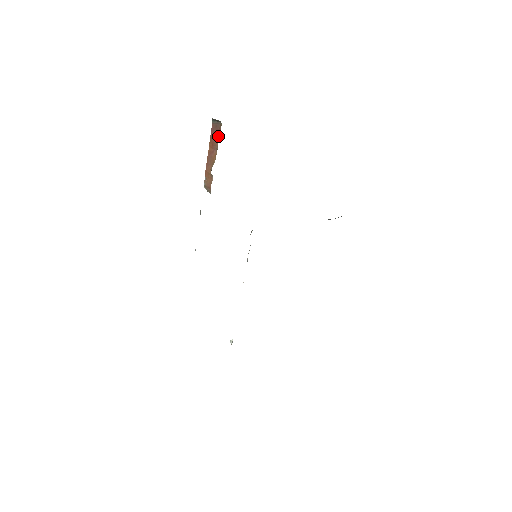
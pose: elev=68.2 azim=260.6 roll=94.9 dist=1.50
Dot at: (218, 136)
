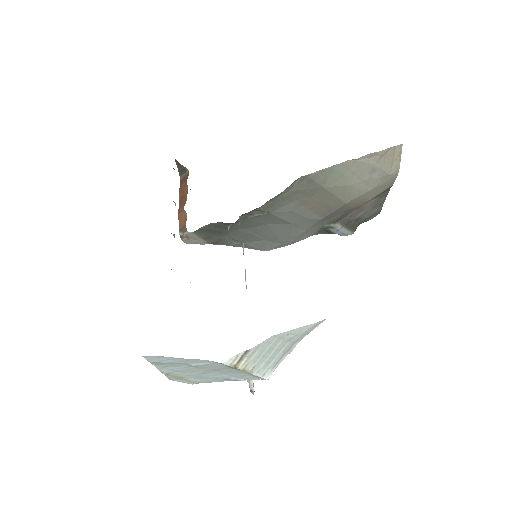
Dot at: occluded
